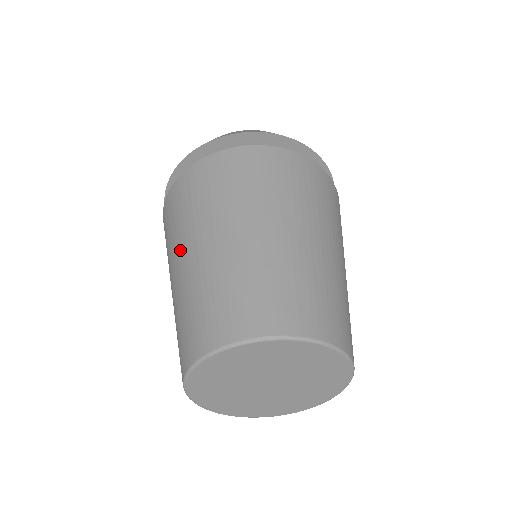
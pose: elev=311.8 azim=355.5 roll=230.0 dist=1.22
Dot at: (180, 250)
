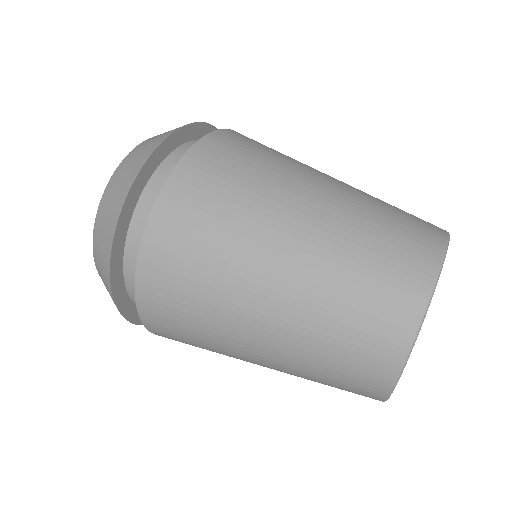
Dot at: (284, 209)
